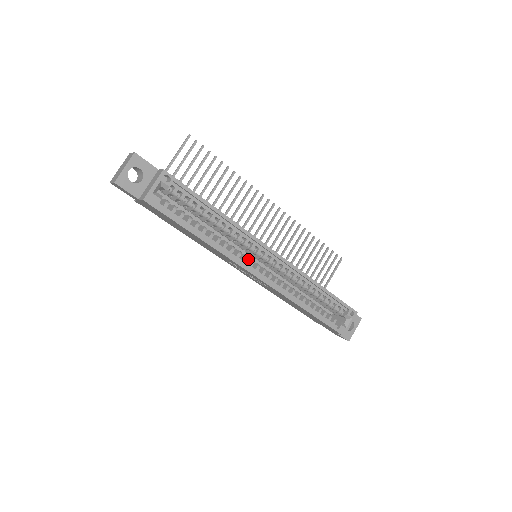
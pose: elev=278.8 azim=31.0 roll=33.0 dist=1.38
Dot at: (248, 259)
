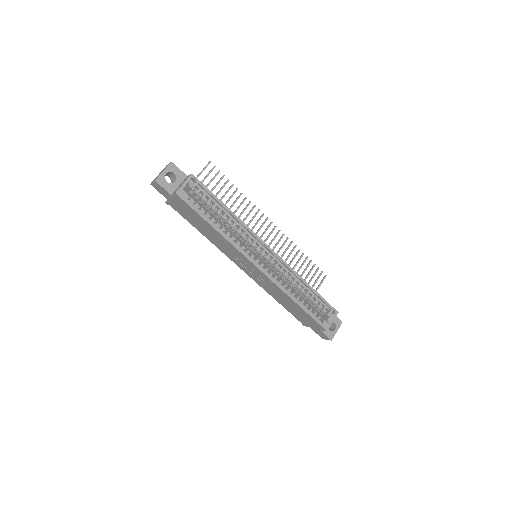
Dot at: (250, 254)
